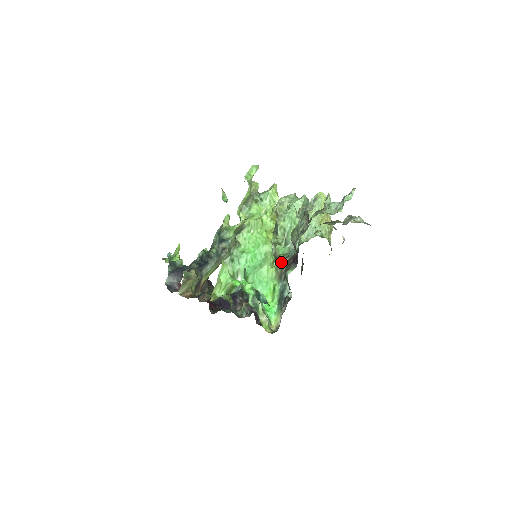
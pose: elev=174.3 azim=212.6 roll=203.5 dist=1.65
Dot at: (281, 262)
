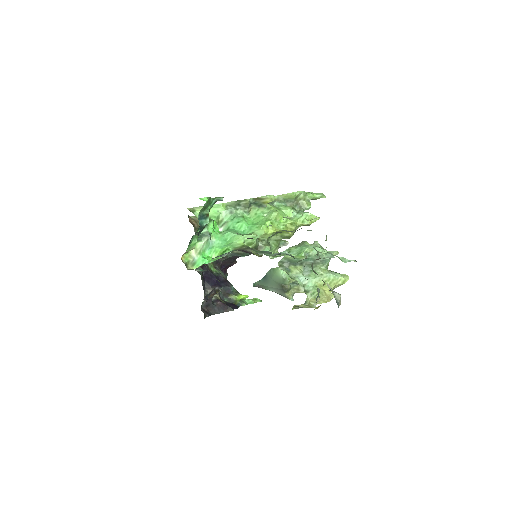
Dot at: occluded
